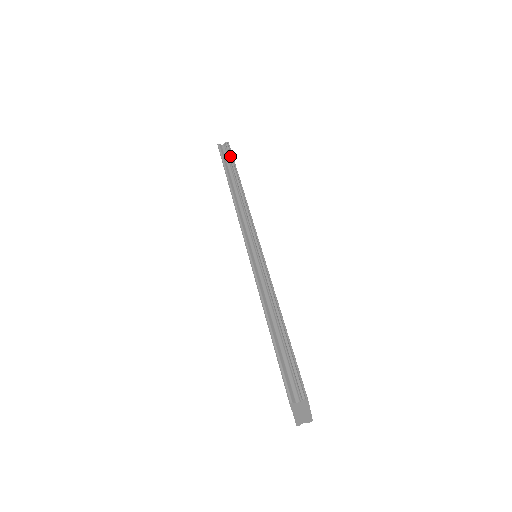
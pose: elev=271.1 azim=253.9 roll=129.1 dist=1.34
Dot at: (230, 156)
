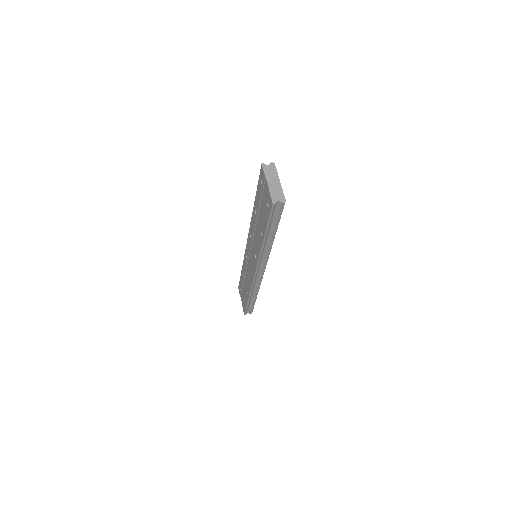
Dot at: occluded
